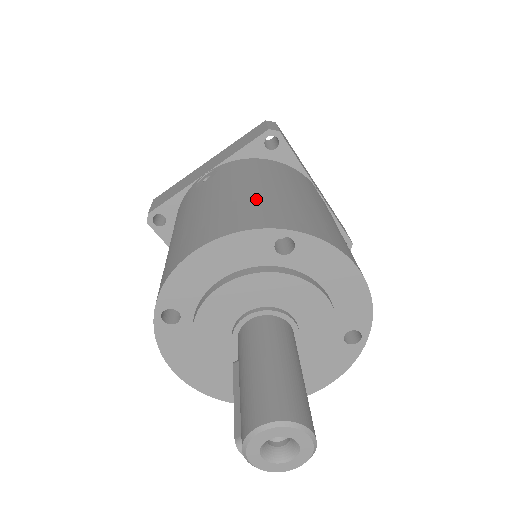
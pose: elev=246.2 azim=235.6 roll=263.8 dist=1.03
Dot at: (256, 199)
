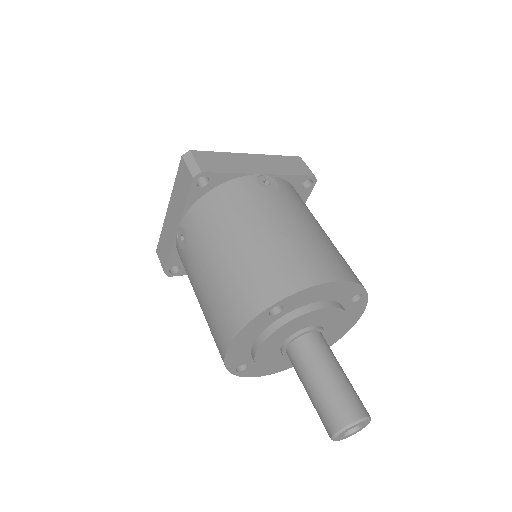
Dot at: (233, 274)
